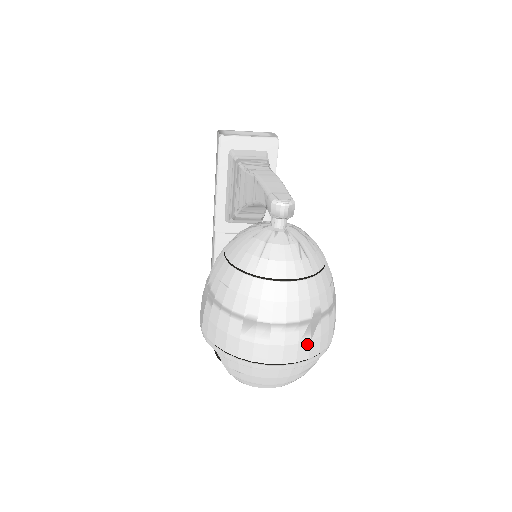
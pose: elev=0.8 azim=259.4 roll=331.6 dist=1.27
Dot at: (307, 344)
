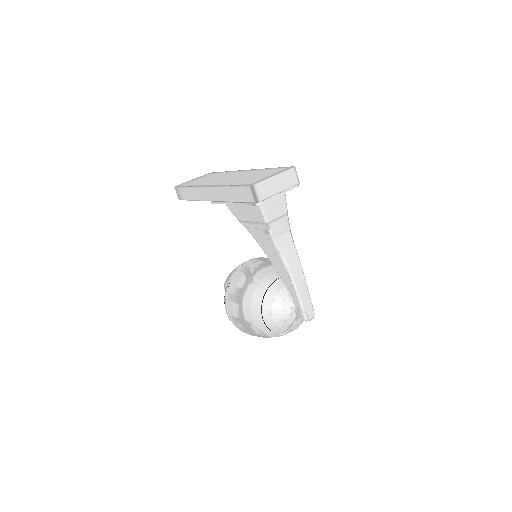
Dot at: occluded
